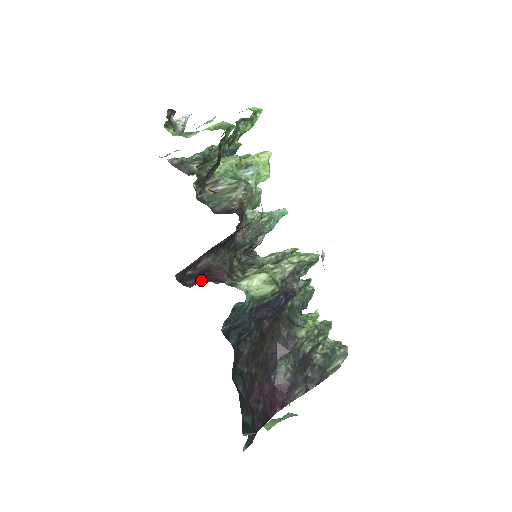
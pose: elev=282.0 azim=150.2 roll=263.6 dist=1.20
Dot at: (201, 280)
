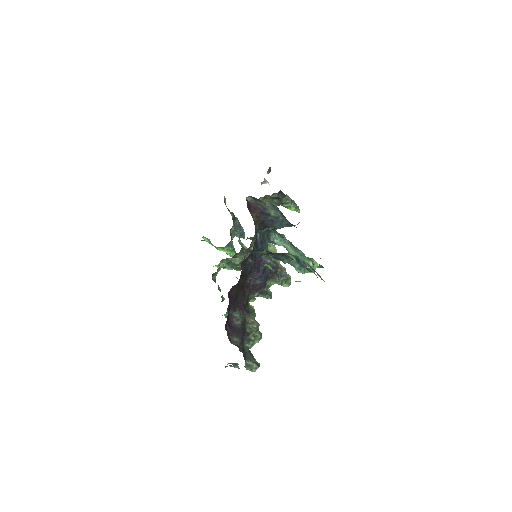
Dot at: occluded
